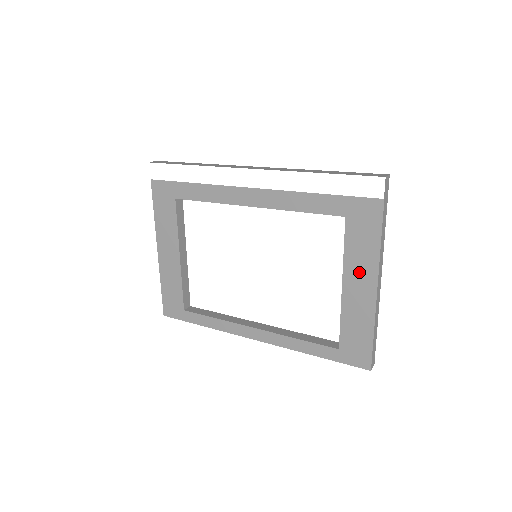
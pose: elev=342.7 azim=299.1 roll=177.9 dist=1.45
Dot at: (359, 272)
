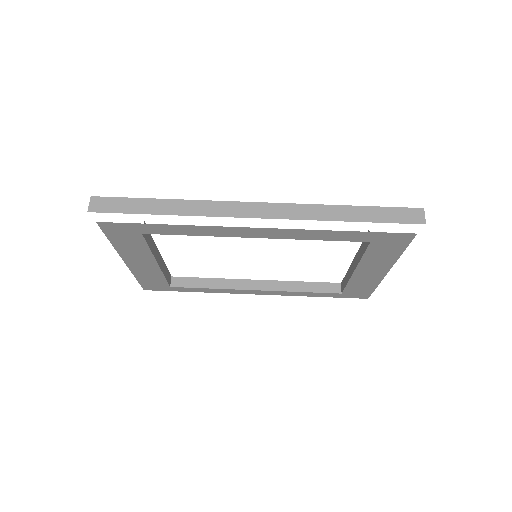
Dot at: (374, 266)
